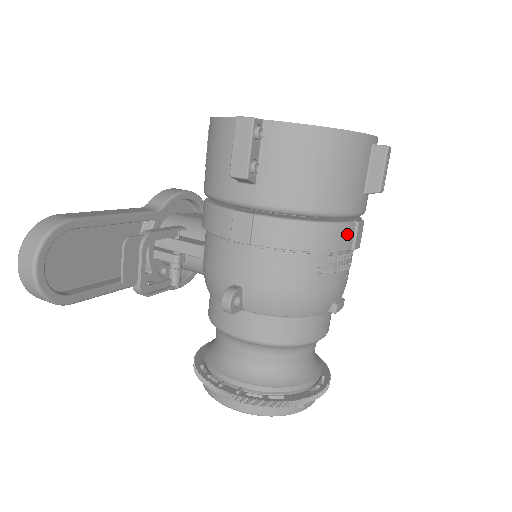
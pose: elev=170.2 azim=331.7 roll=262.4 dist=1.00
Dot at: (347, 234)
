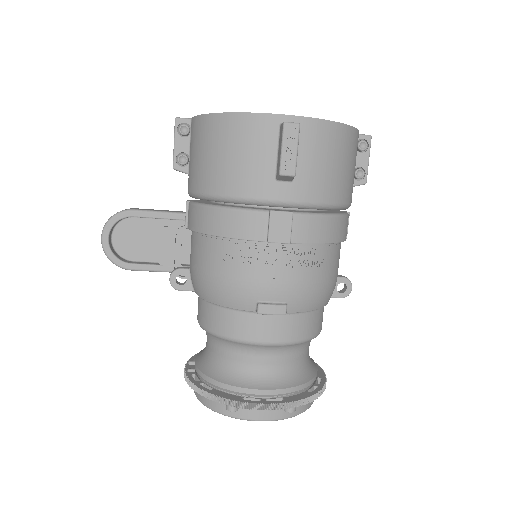
Dot at: (253, 222)
